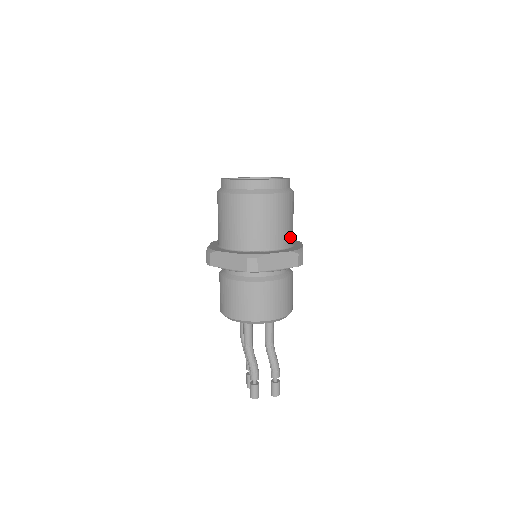
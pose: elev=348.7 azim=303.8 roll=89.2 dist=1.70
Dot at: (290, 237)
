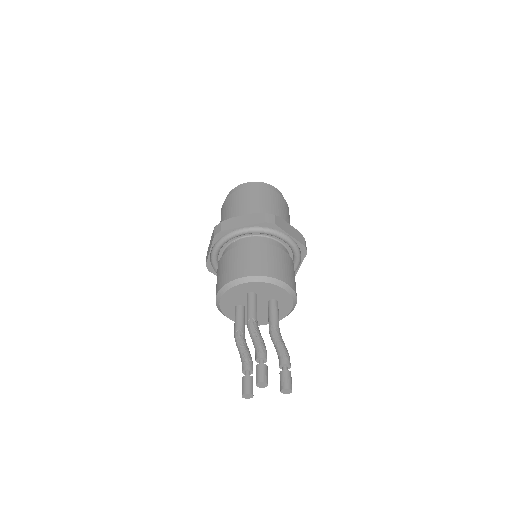
Dot at: occluded
